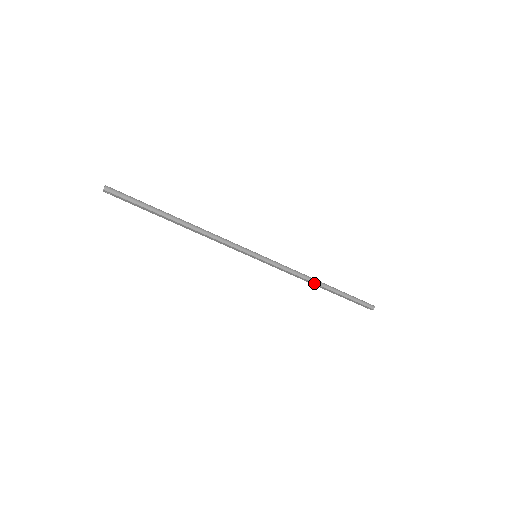
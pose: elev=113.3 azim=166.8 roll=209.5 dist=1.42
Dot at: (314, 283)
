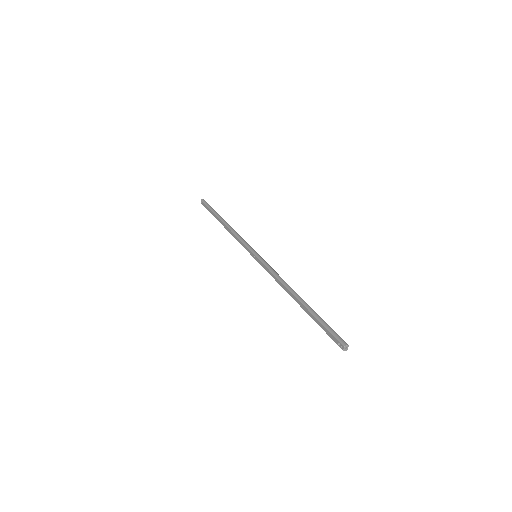
Dot at: (289, 291)
